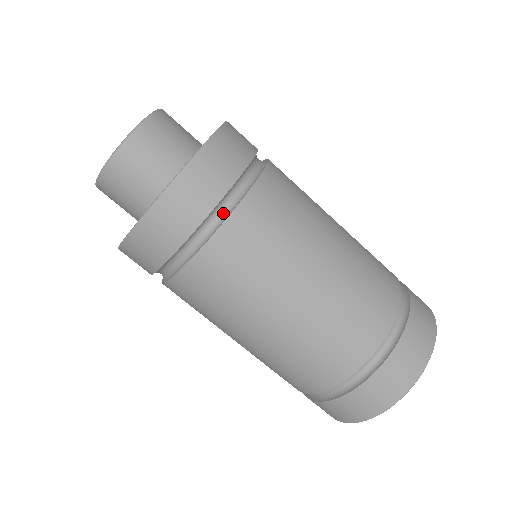
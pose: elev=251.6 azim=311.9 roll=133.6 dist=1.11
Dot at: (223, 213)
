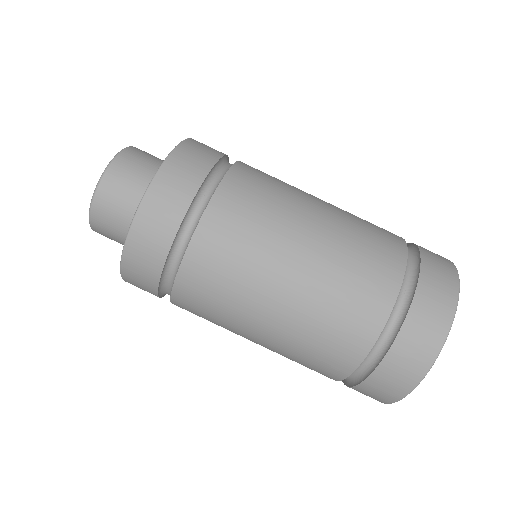
Dot at: (200, 210)
